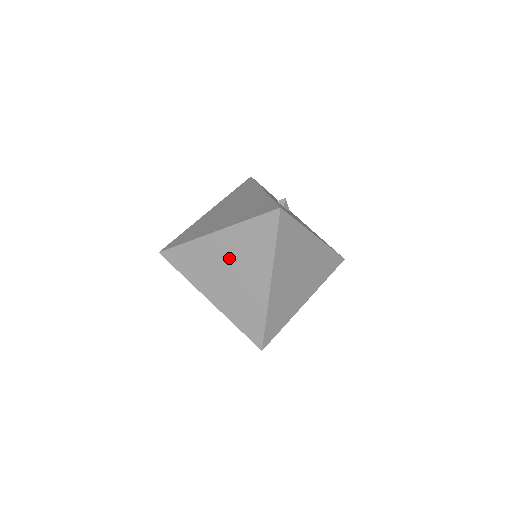
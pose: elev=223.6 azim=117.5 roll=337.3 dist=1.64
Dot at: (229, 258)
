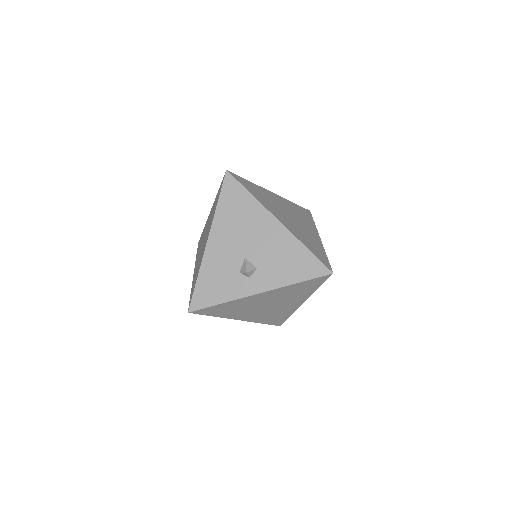
Dot at: (287, 209)
